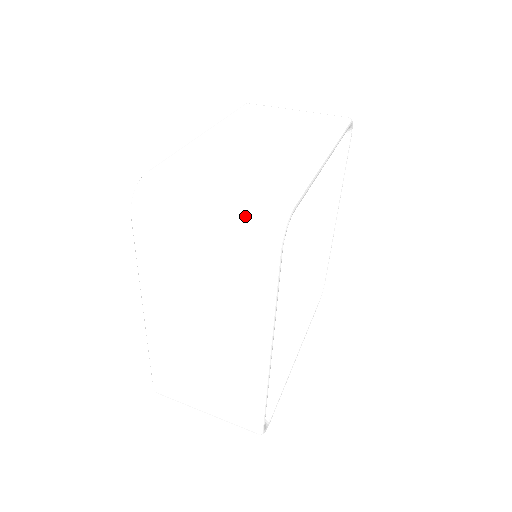
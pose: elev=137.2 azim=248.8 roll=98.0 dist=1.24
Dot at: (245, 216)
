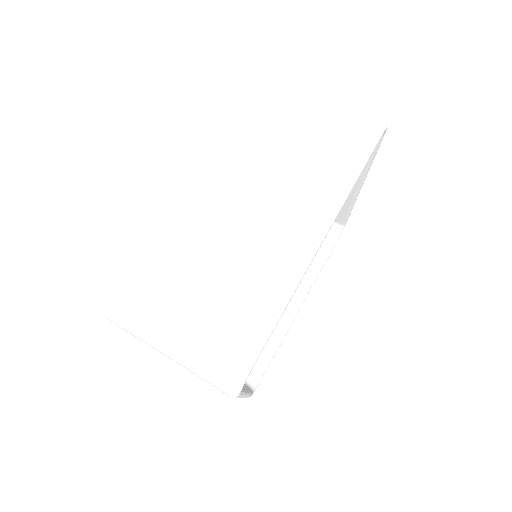
Dot at: (204, 367)
